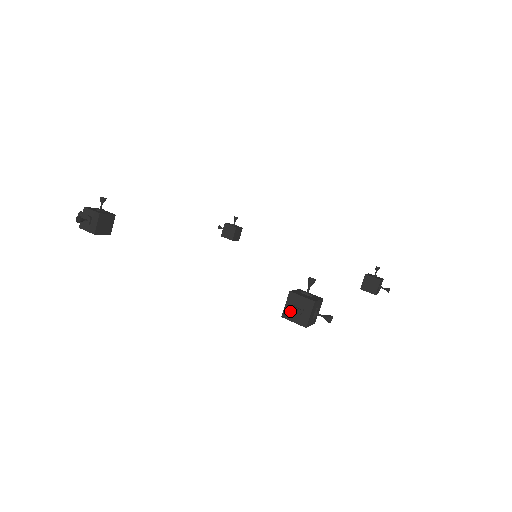
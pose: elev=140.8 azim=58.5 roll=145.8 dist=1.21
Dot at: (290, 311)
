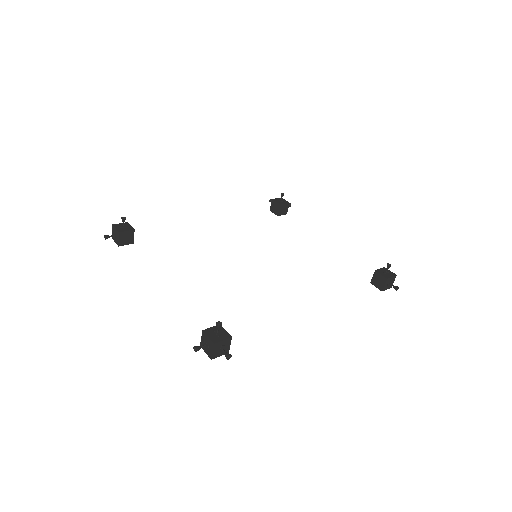
Dot at: (197, 348)
